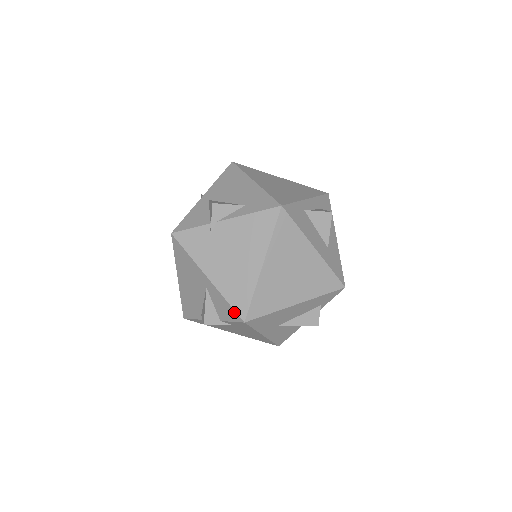
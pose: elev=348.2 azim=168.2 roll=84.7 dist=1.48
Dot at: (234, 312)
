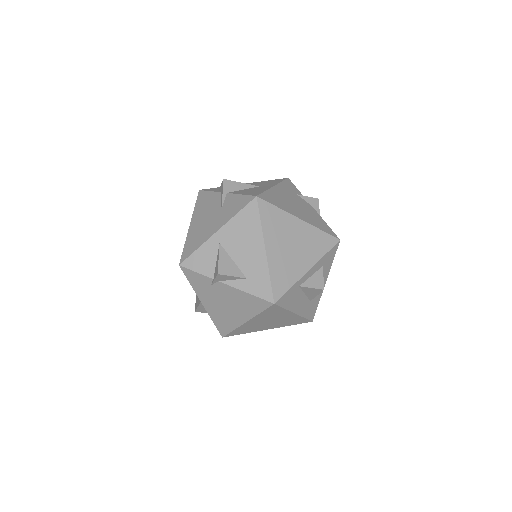
Dot at: (217, 329)
